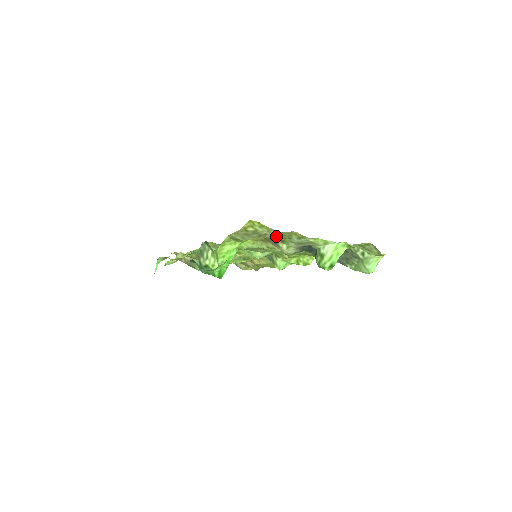
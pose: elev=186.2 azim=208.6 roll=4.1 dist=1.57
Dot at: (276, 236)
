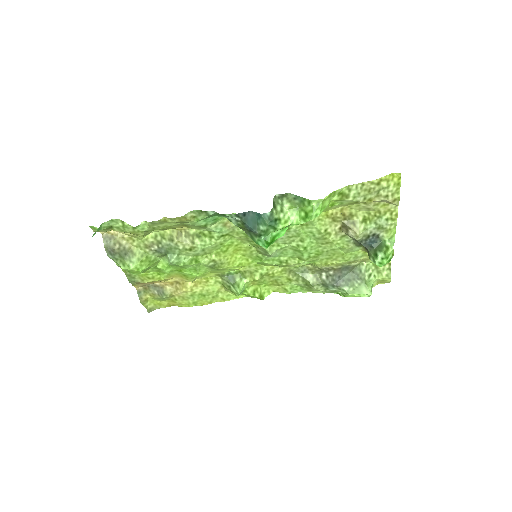
Dot at: (366, 212)
